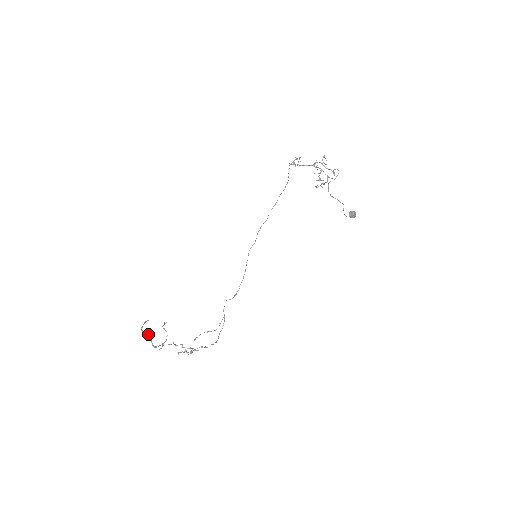
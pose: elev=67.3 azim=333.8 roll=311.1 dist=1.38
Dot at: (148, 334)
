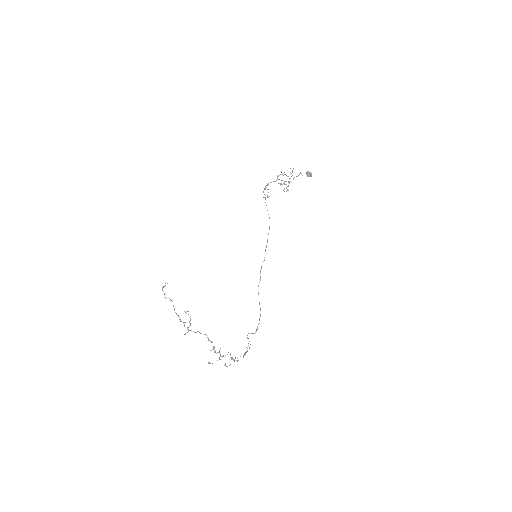
Dot at: (170, 300)
